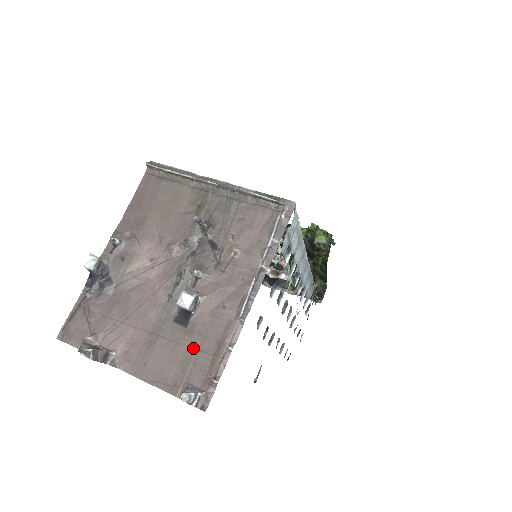
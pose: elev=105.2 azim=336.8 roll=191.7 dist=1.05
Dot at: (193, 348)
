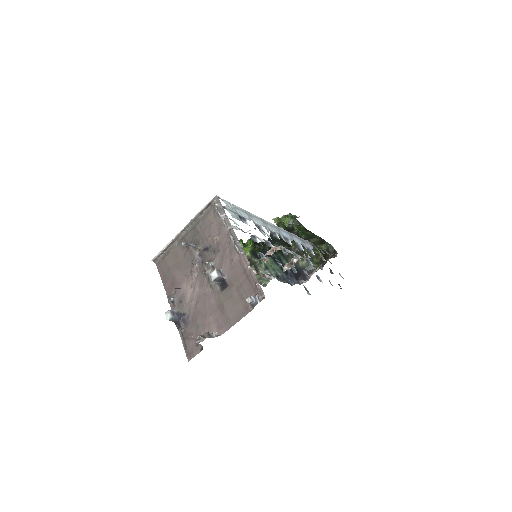
Dot at: (238, 288)
